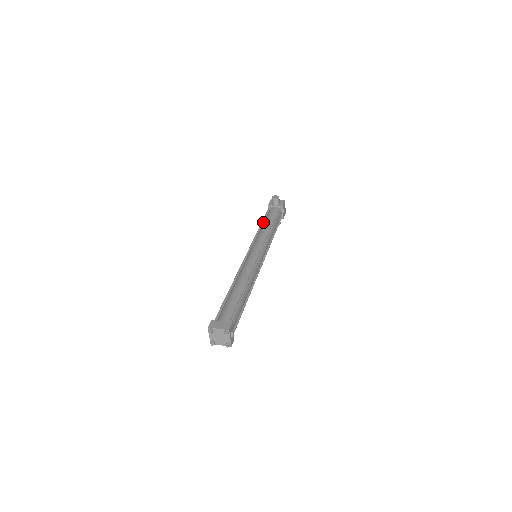
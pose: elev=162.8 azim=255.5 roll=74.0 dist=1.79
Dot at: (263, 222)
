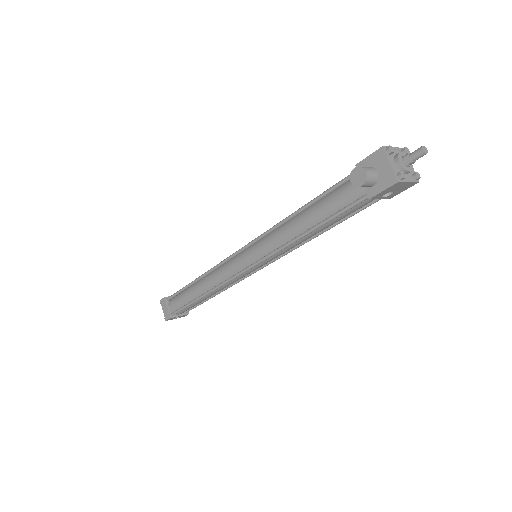
Dot at: (306, 207)
